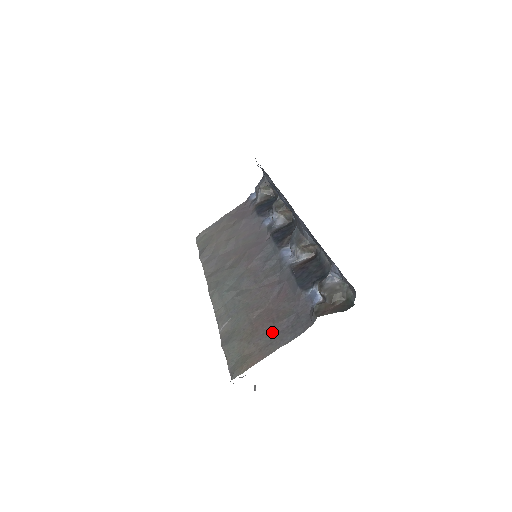
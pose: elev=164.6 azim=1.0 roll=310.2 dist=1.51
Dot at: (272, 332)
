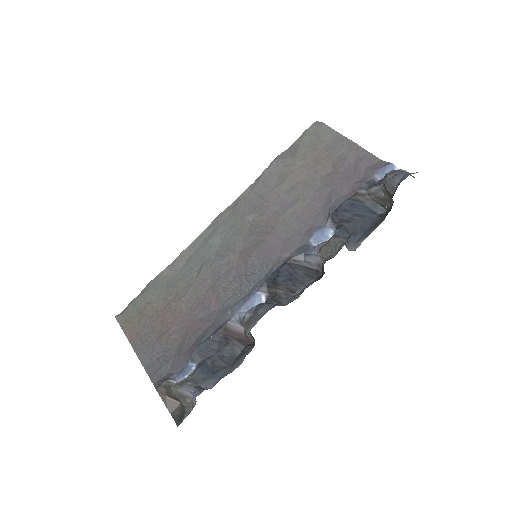
Dot at: (154, 337)
